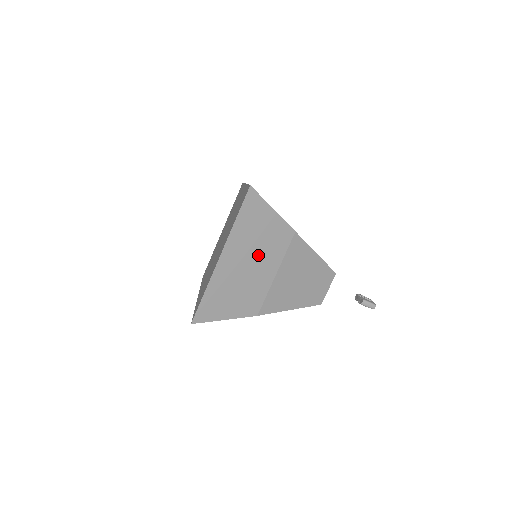
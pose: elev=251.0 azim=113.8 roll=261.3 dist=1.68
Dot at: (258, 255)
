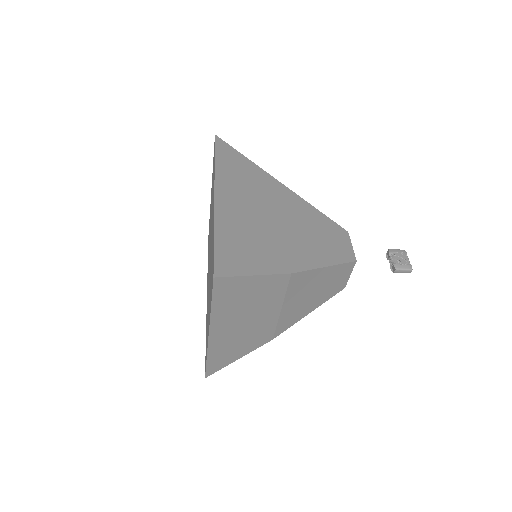
Dot at: (253, 311)
